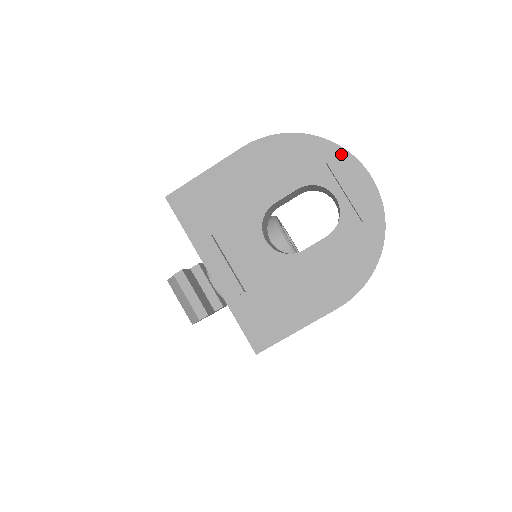
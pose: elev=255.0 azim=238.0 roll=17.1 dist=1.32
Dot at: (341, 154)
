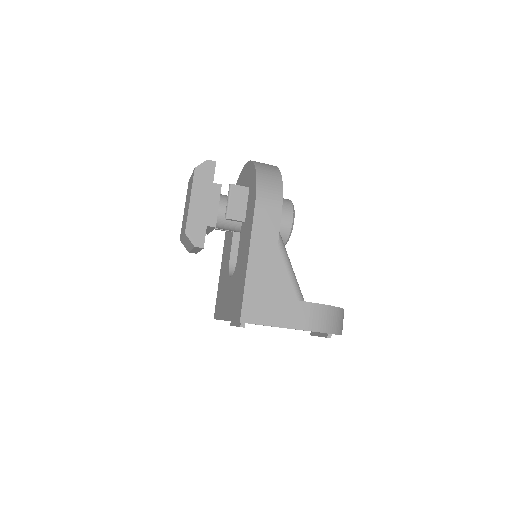
Dot at: occluded
